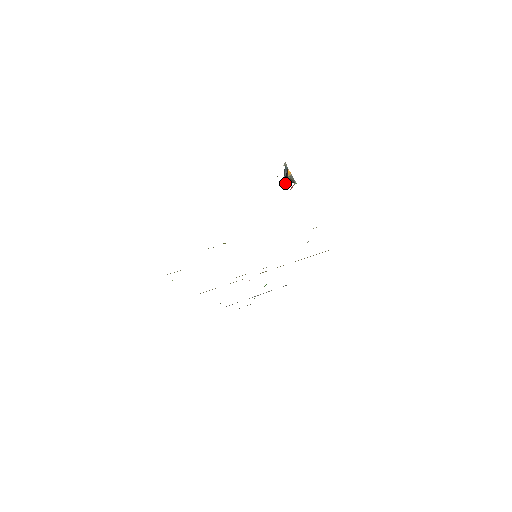
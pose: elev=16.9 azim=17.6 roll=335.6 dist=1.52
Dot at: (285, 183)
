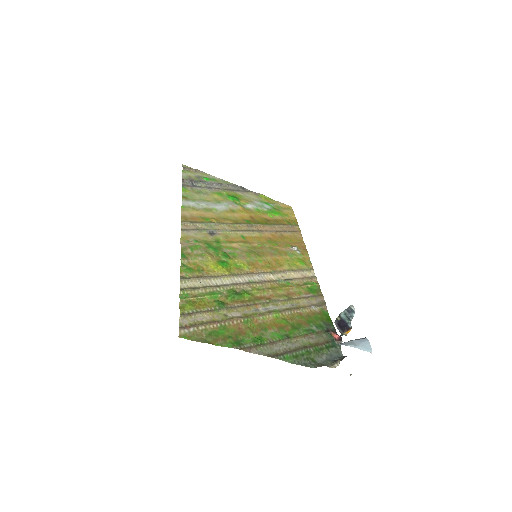
Dot at: (337, 323)
